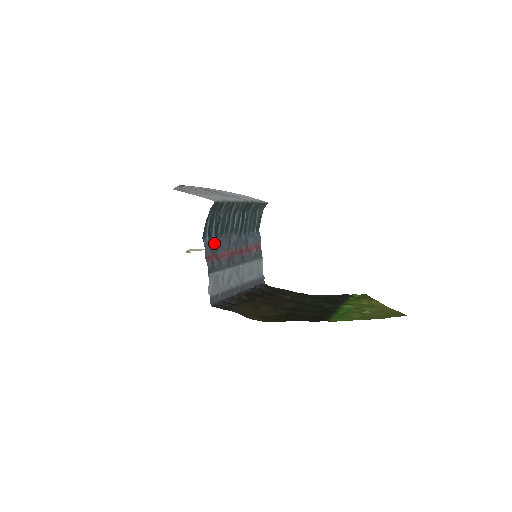
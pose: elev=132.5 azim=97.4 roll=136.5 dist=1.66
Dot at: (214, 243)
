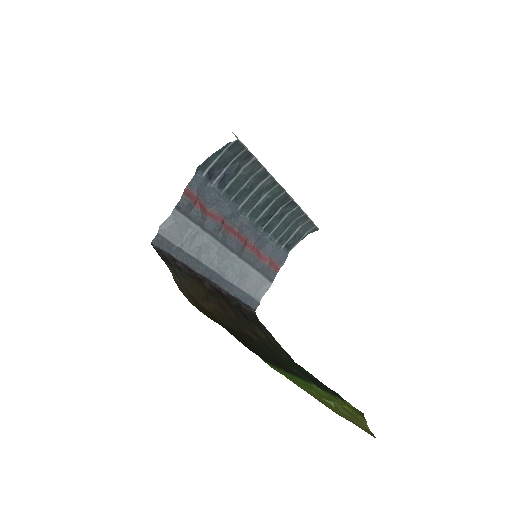
Dot at: (211, 190)
